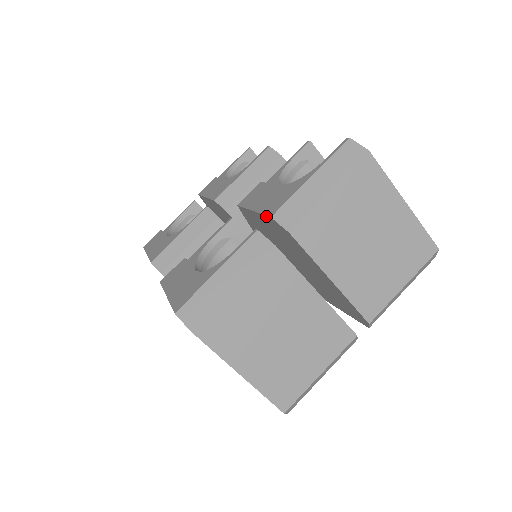
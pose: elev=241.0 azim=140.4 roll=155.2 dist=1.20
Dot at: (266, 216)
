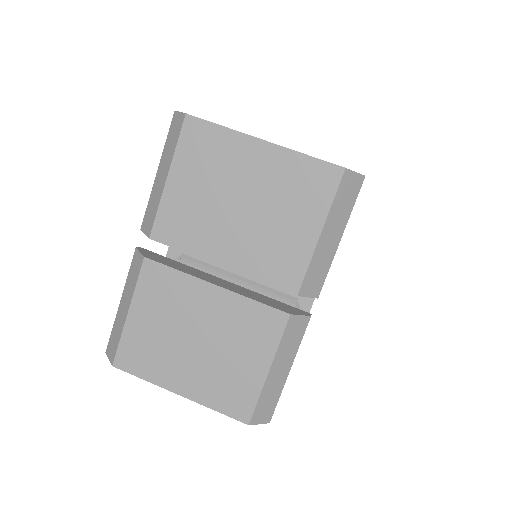
Dot at: occluded
